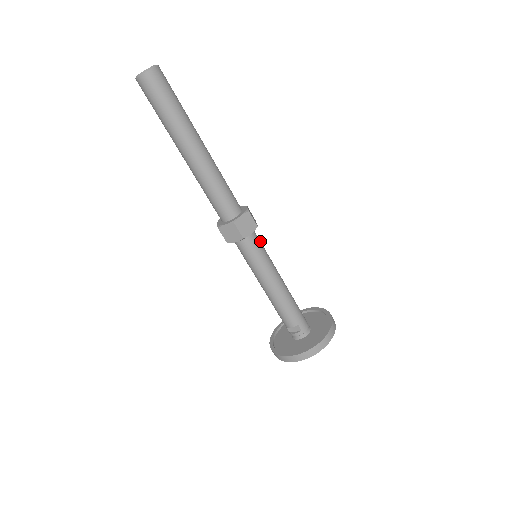
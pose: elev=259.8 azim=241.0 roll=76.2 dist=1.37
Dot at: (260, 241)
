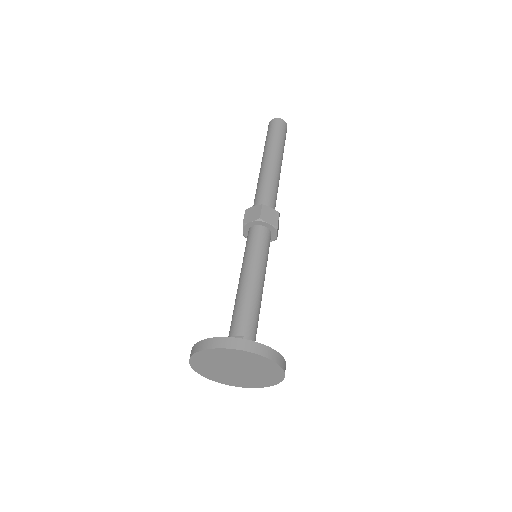
Dot at: occluded
